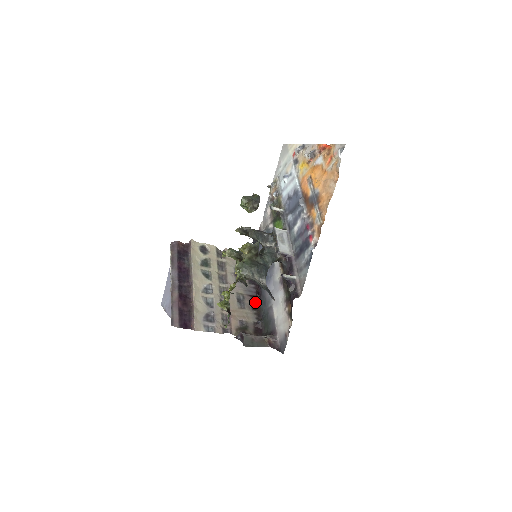
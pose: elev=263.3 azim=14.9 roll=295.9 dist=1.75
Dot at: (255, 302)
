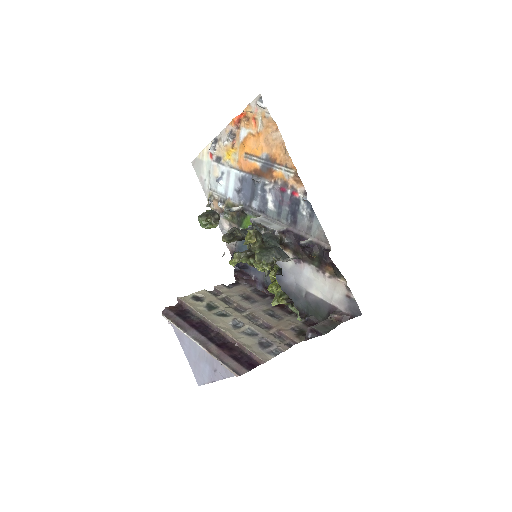
Dot at: (285, 308)
